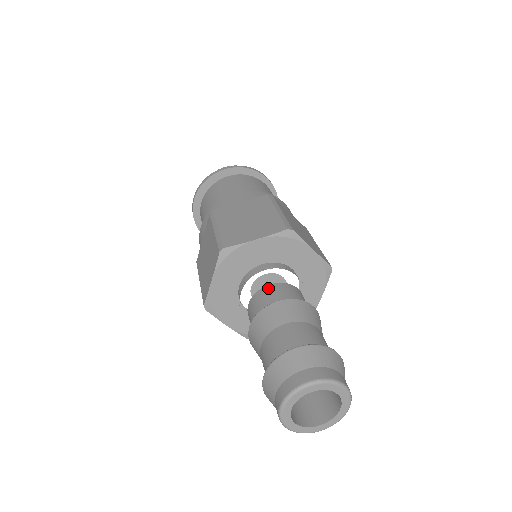
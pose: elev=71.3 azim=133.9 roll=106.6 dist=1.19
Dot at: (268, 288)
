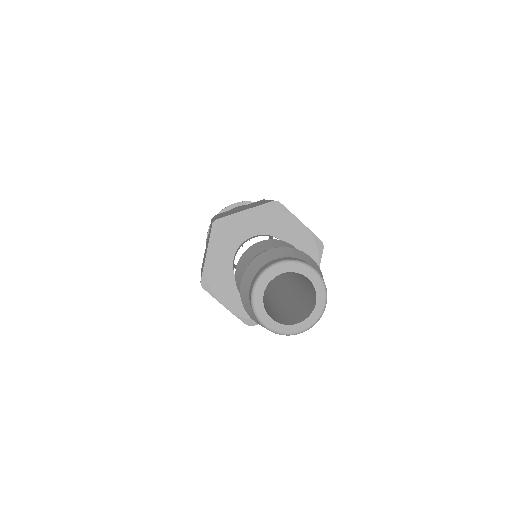
Dot at: occluded
